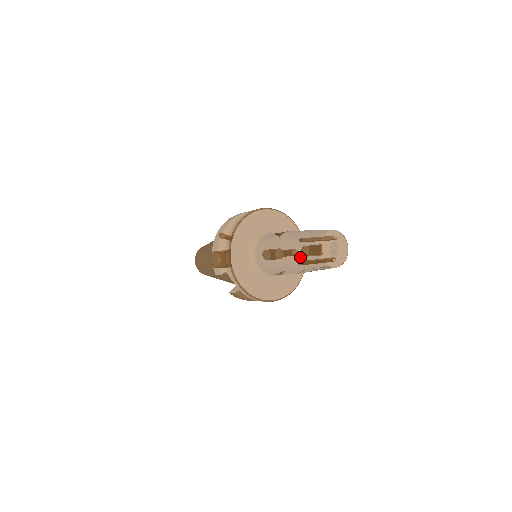
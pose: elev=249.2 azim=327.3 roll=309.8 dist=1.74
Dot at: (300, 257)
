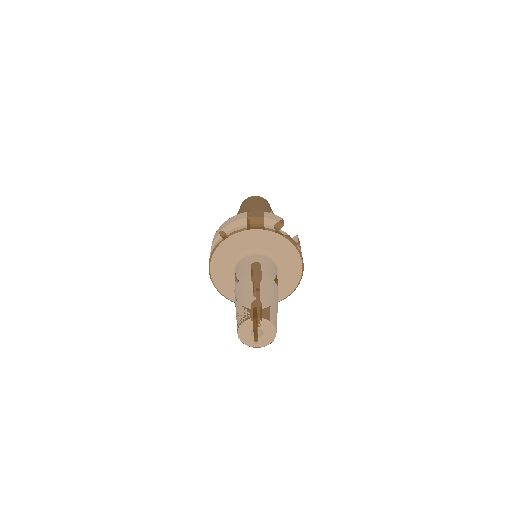
Dot at: occluded
